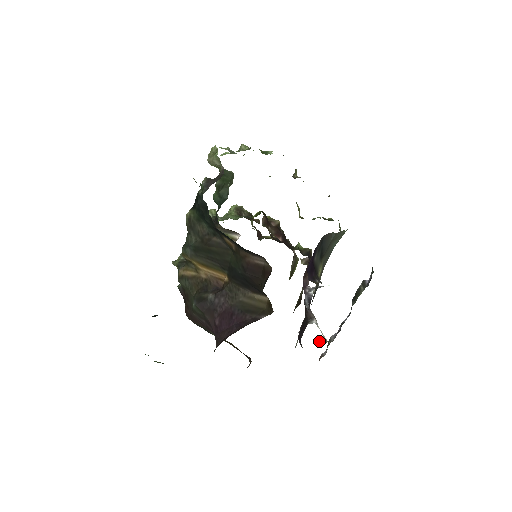
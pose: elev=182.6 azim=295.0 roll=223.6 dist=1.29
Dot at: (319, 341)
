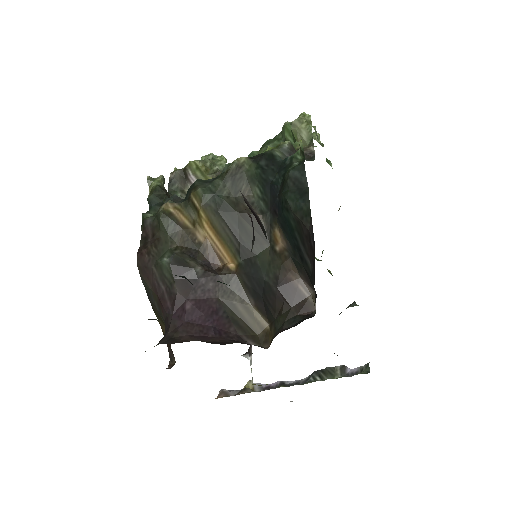
Dot at: (247, 384)
